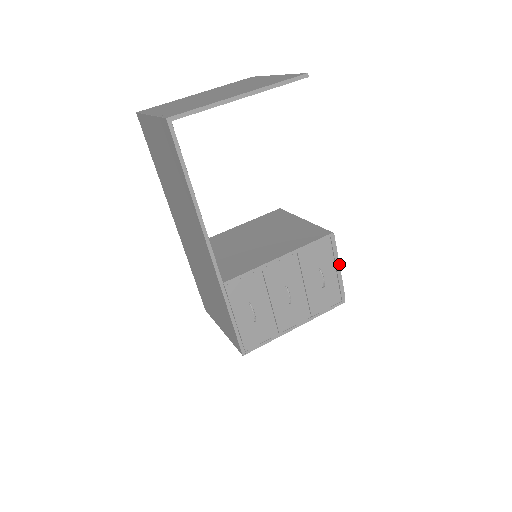
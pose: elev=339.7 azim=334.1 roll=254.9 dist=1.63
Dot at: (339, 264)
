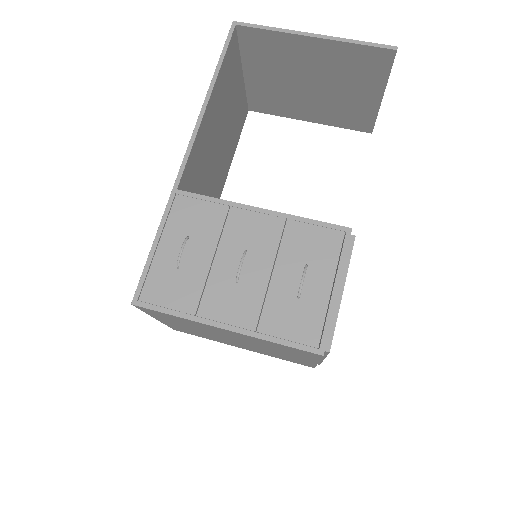
Dot at: (343, 287)
